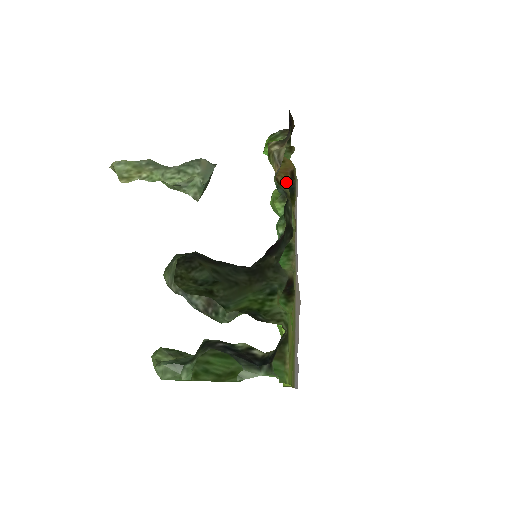
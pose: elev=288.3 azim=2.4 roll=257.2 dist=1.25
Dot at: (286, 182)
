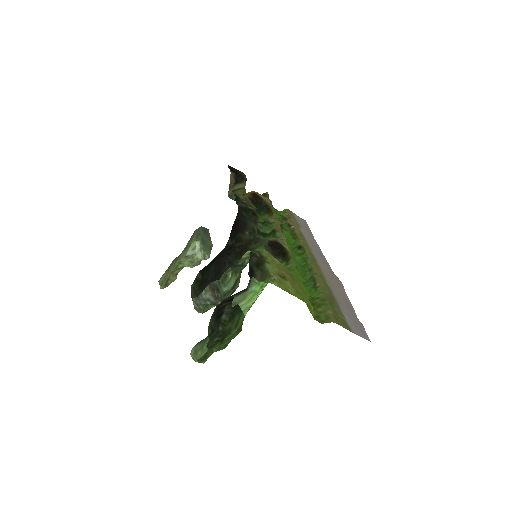
Dot at: (244, 197)
